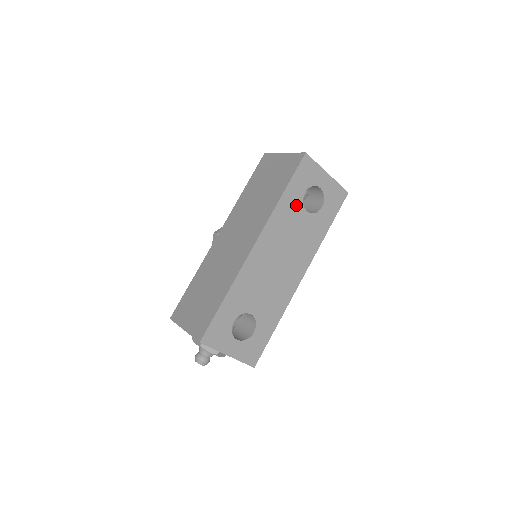
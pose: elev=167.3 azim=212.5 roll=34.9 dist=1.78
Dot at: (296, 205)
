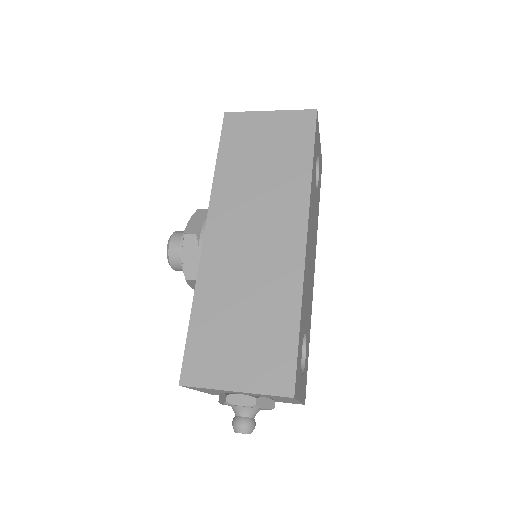
Dot at: (314, 178)
